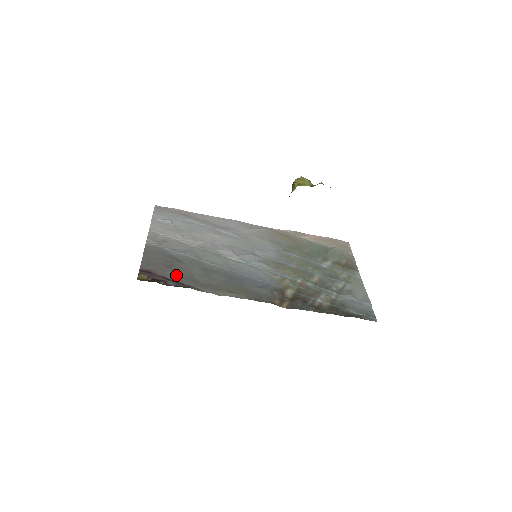
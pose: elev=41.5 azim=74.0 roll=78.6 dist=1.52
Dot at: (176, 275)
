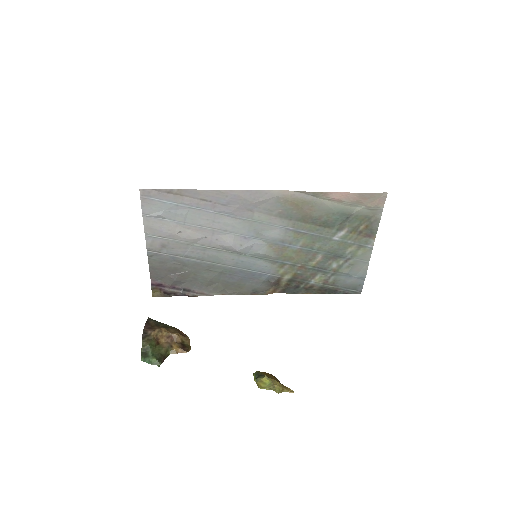
Dot at: (182, 283)
